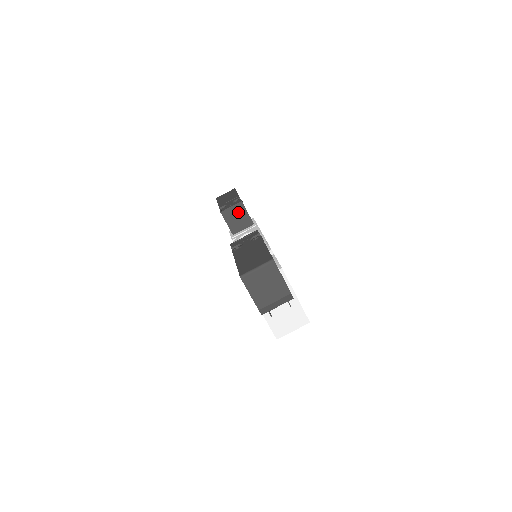
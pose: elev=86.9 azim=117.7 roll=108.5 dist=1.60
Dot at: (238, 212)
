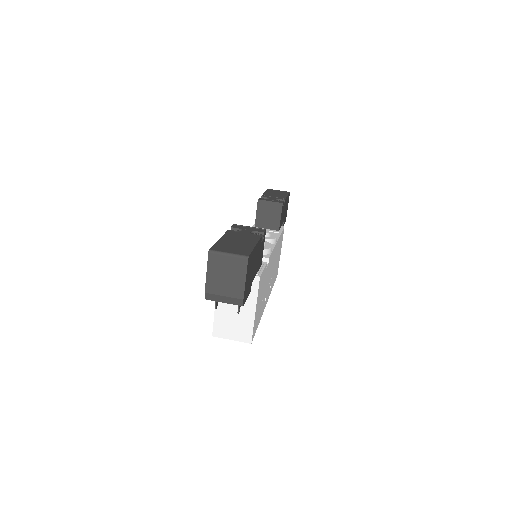
Dot at: (273, 210)
